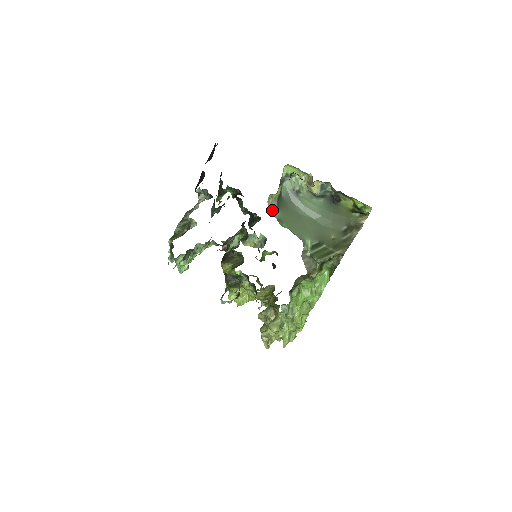
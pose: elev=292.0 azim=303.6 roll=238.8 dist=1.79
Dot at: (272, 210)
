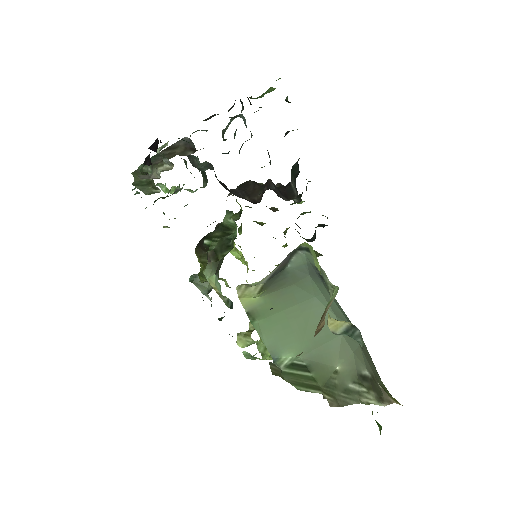
Dot at: (244, 296)
